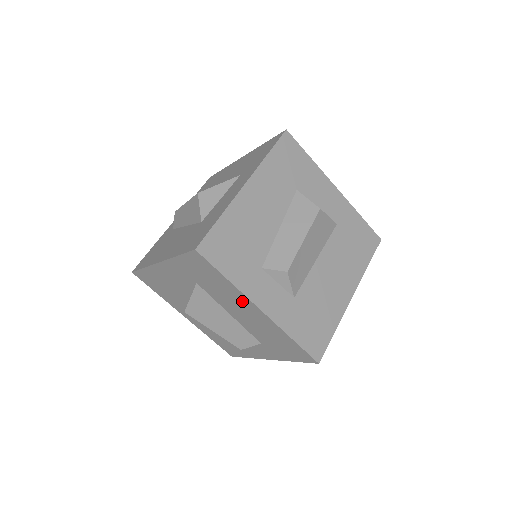
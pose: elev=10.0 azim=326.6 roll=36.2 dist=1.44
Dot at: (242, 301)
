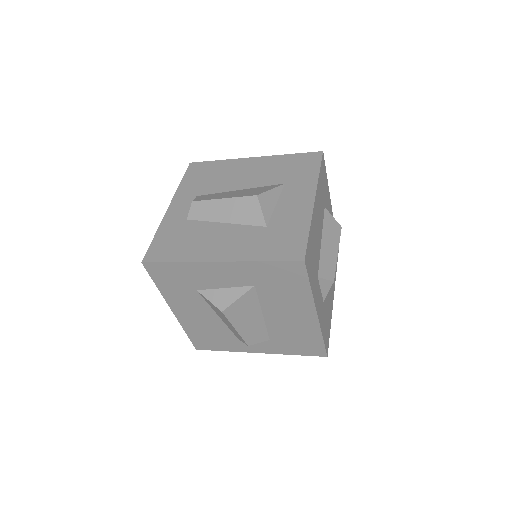
Dot at: (302, 306)
